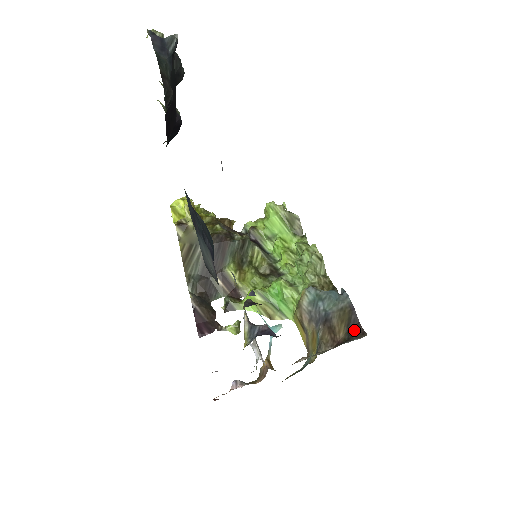
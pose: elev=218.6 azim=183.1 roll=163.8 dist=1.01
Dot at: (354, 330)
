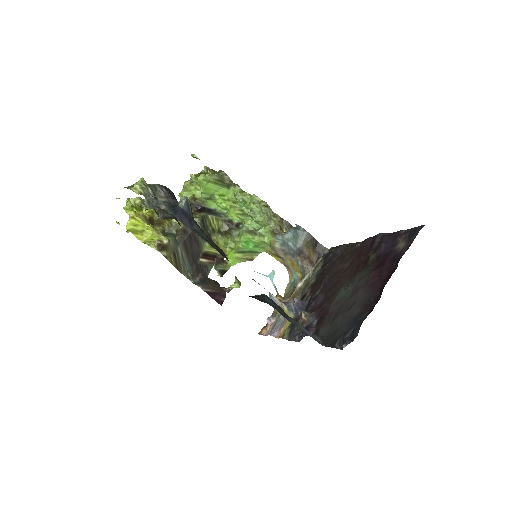
Dot at: (318, 249)
